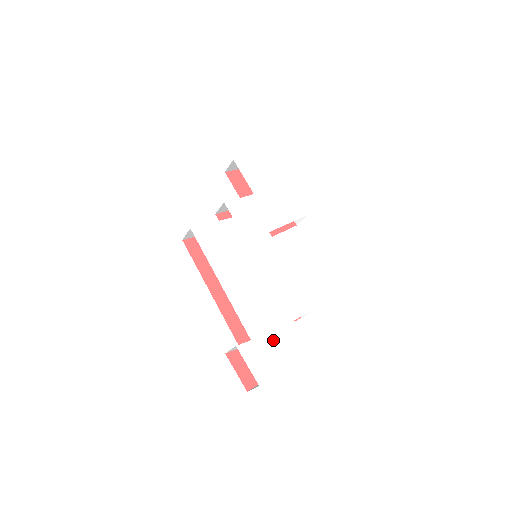
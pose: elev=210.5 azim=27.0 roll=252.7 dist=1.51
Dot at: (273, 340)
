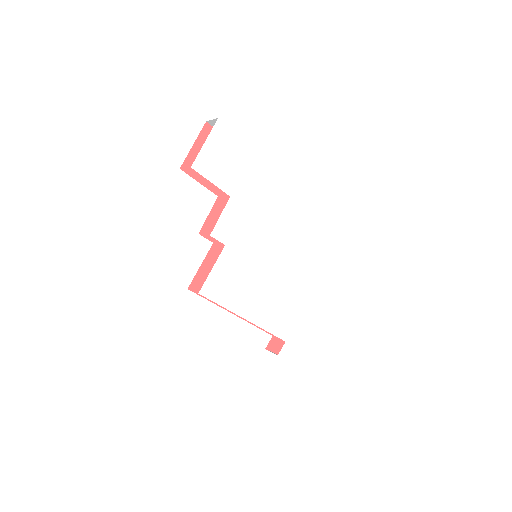
Dot at: (300, 327)
